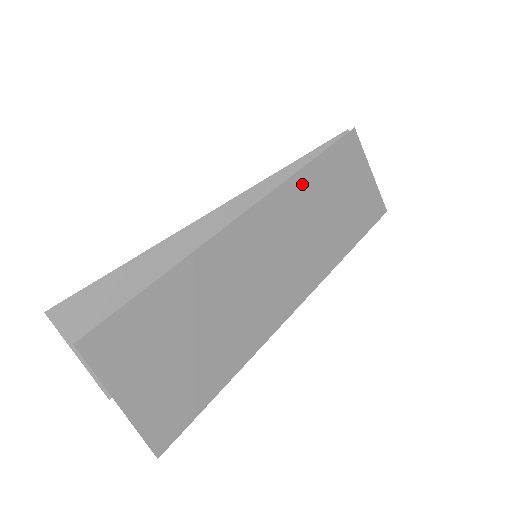
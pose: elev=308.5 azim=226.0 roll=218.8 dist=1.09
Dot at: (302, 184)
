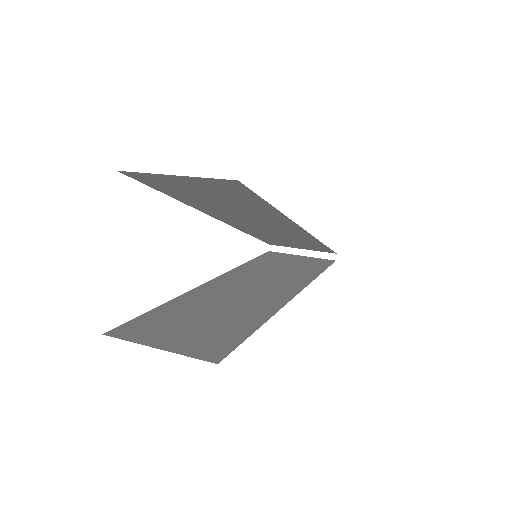
Dot at: (250, 232)
